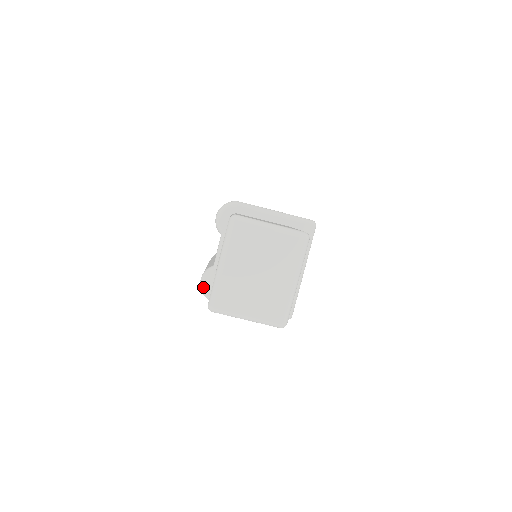
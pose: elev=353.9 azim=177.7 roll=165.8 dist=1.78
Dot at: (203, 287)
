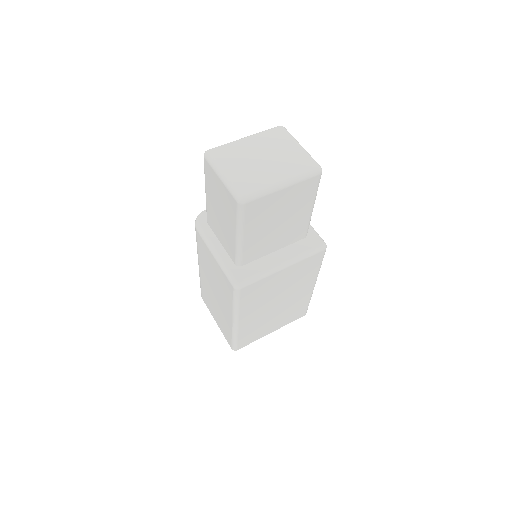
Dot at: (202, 212)
